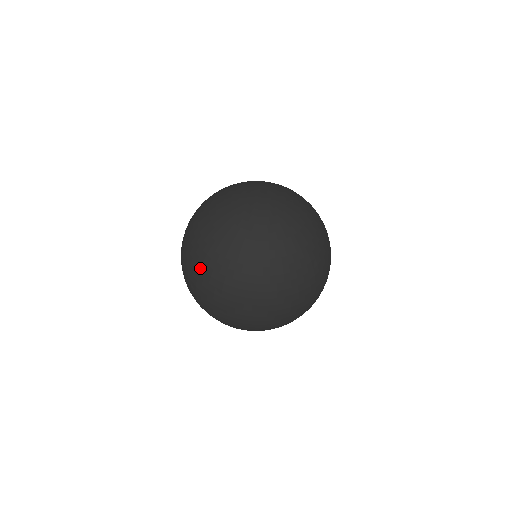
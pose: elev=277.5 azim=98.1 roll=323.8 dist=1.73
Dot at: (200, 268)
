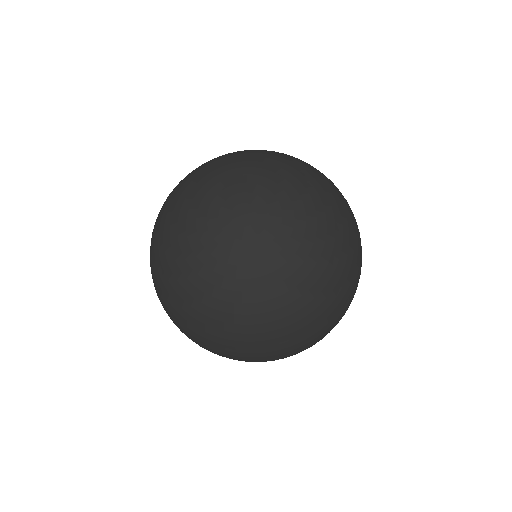
Dot at: (204, 338)
